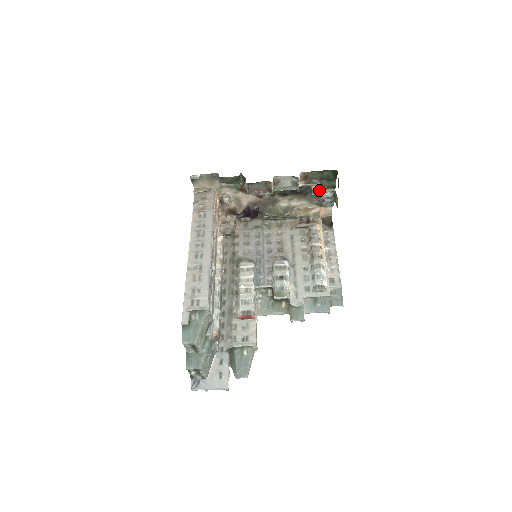
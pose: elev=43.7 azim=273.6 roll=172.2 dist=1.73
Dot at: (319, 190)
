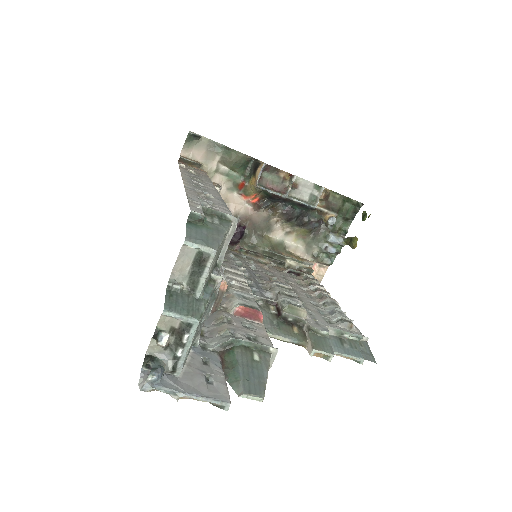
Dot at: (327, 230)
